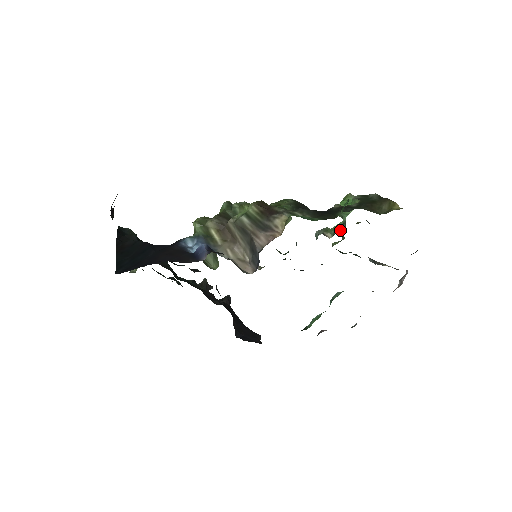
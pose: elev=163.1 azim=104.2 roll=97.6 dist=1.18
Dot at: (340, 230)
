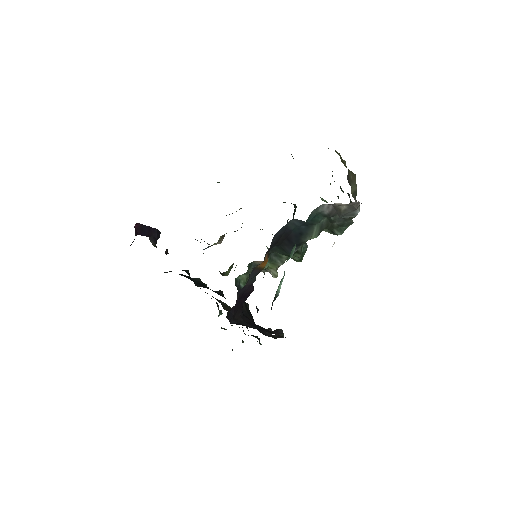
Dot at: occluded
